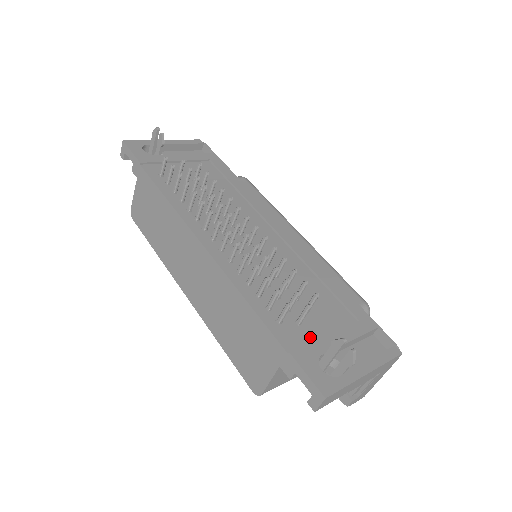
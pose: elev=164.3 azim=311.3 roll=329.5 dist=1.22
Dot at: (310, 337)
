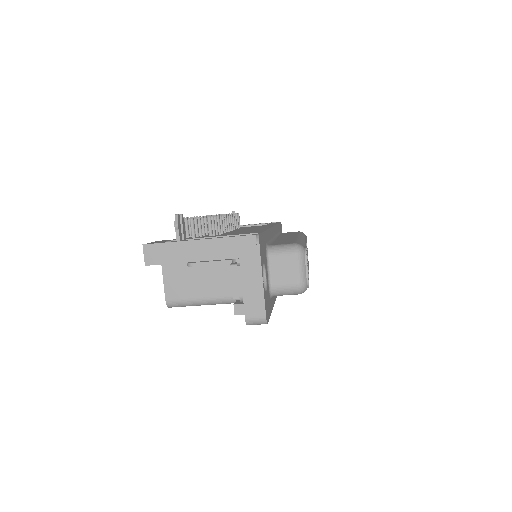
Dot at: occluded
